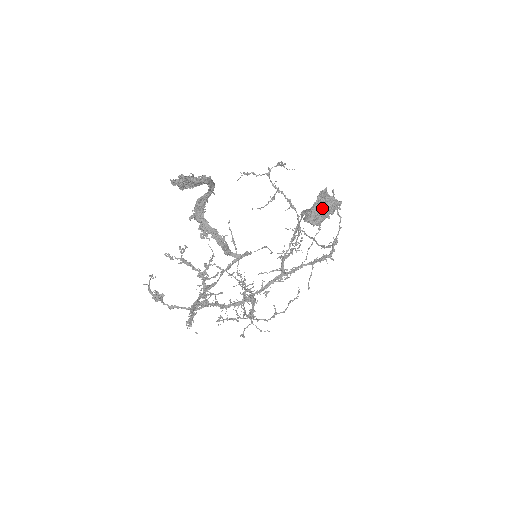
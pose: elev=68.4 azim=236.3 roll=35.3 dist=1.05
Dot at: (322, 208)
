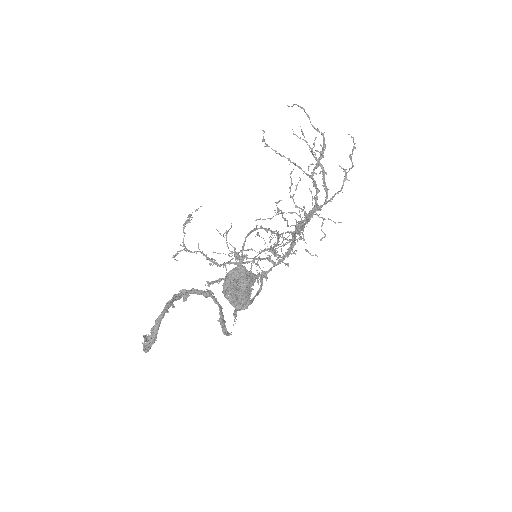
Dot at: (239, 294)
